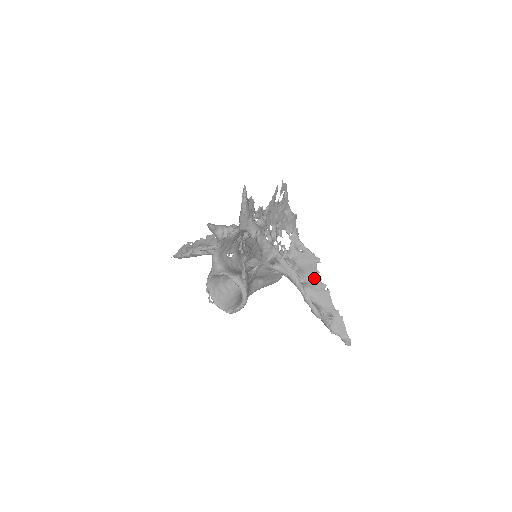
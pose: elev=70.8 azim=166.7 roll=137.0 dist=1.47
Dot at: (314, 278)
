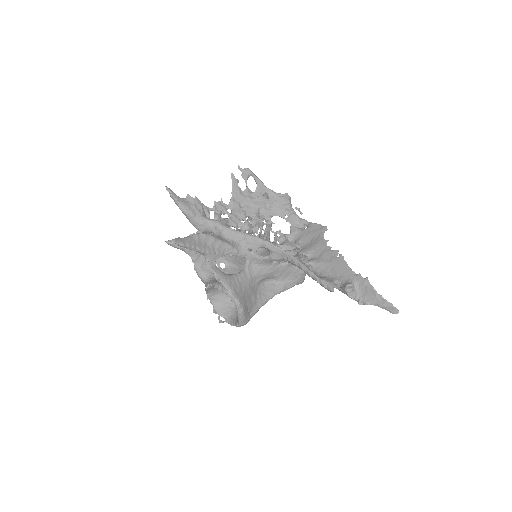
Dot at: (322, 250)
